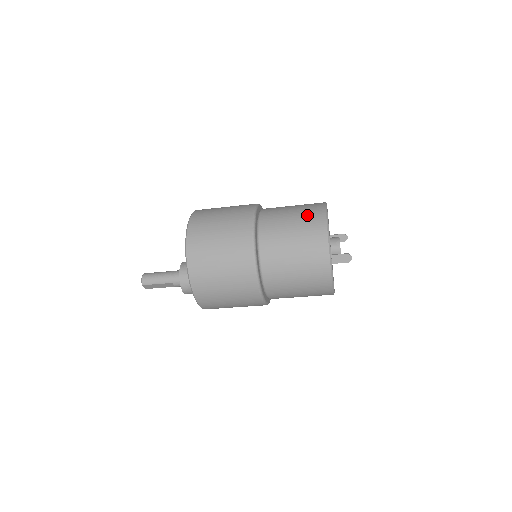
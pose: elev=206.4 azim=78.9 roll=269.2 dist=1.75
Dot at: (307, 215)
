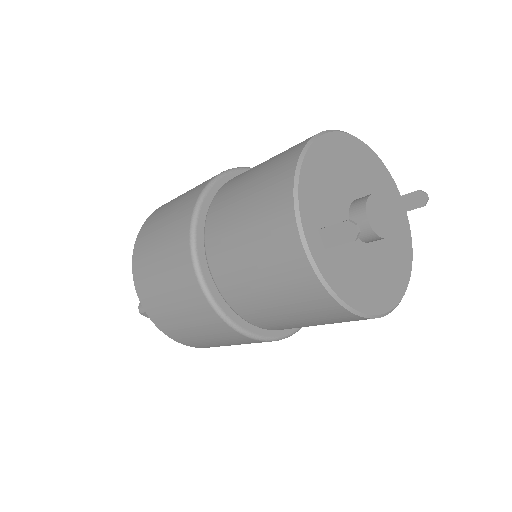
Dot at: (277, 159)
